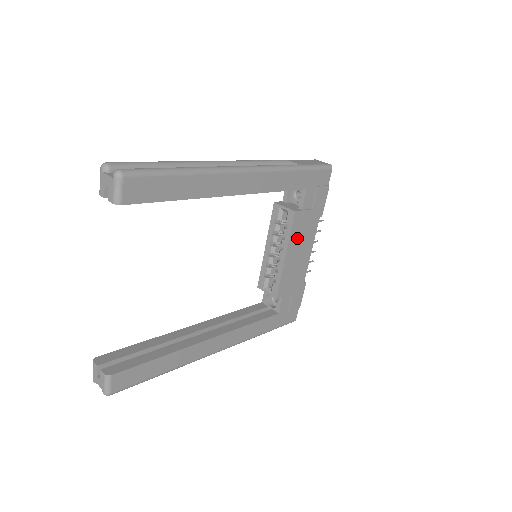
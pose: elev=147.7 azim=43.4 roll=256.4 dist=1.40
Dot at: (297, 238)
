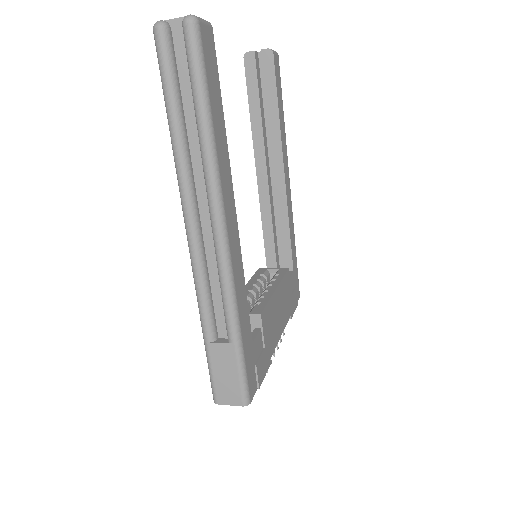
Dot at: (283, 293)
